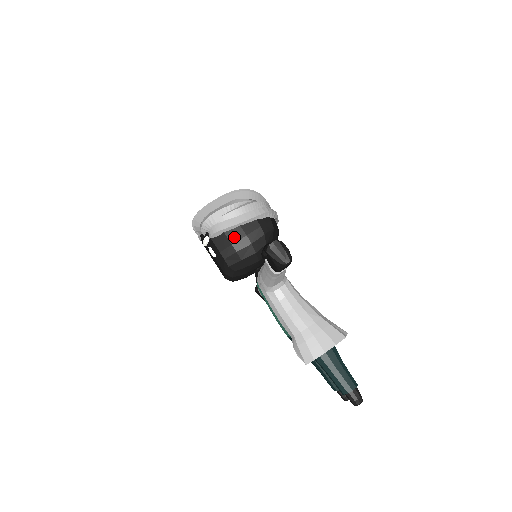
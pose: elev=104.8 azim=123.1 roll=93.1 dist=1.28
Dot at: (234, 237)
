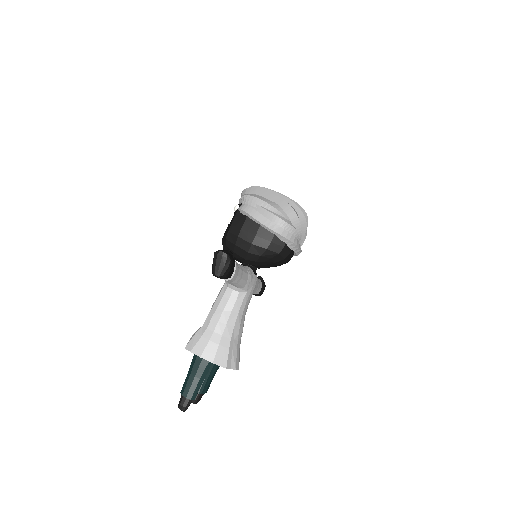
Dot at: (248, 226)
